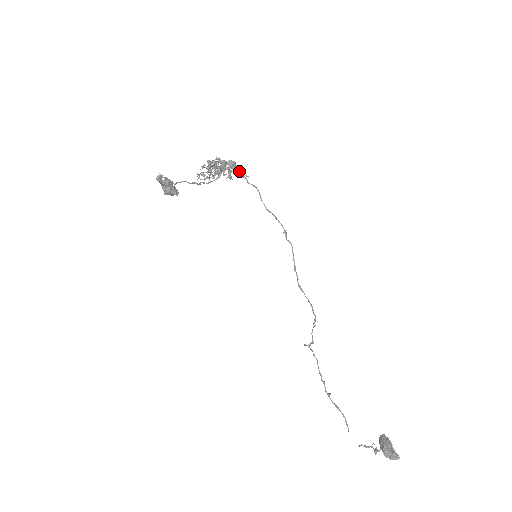
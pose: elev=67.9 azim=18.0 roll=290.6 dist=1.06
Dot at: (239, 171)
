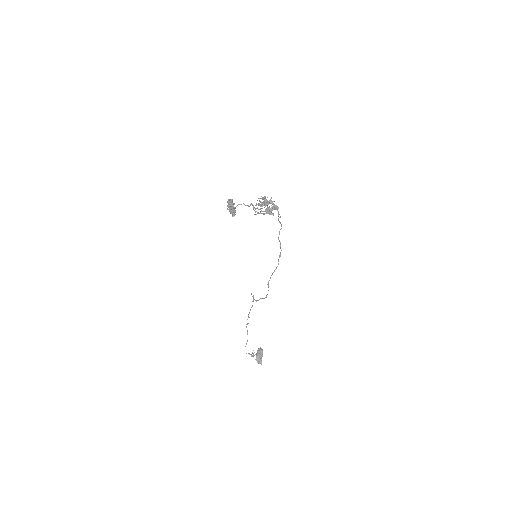
Dot at: (278, 212)
